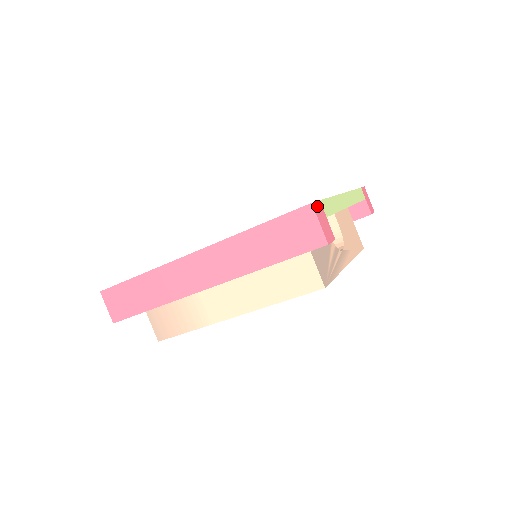
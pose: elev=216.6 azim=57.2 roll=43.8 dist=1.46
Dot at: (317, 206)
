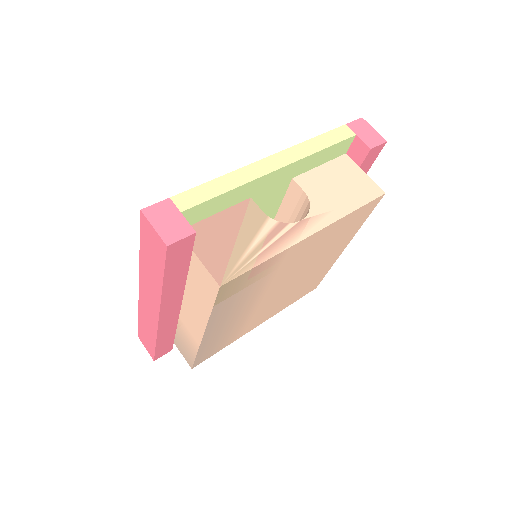
Dot at: (156, 208)
